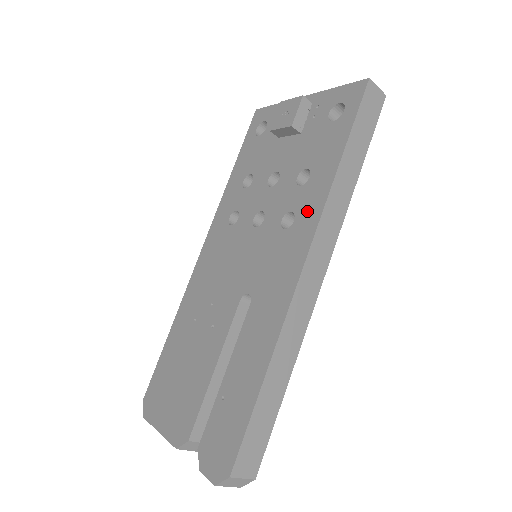
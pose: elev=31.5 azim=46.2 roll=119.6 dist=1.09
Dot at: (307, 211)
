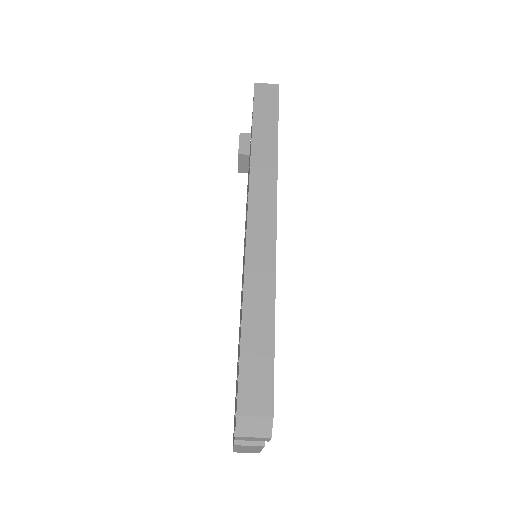
Dot at: (248, 187)
